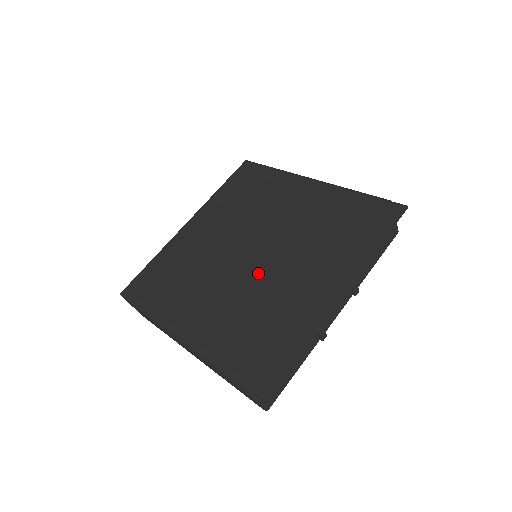
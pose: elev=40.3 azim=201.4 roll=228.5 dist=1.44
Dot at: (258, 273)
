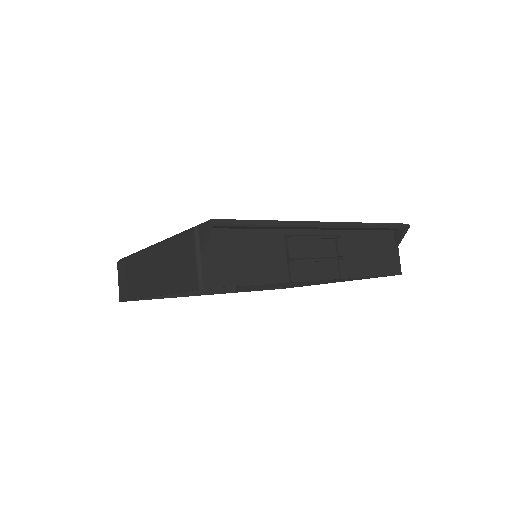
Dot at: occluded
